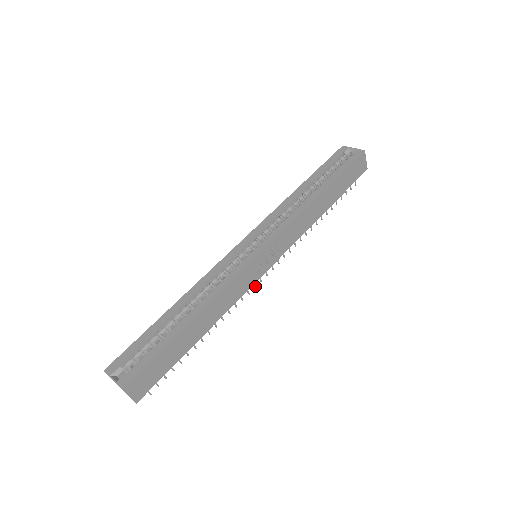
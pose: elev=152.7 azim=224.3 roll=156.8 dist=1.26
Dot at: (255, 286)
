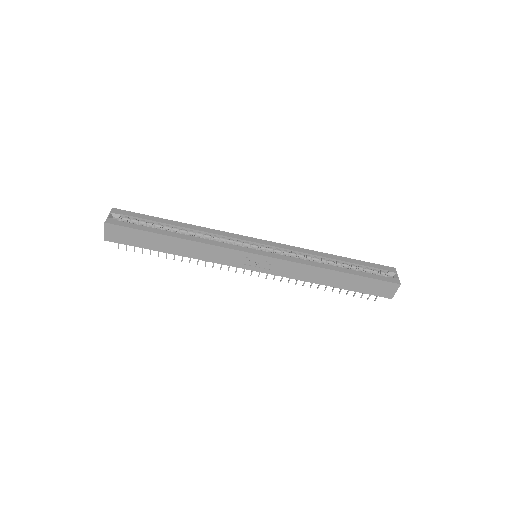
Dot at: occluded
